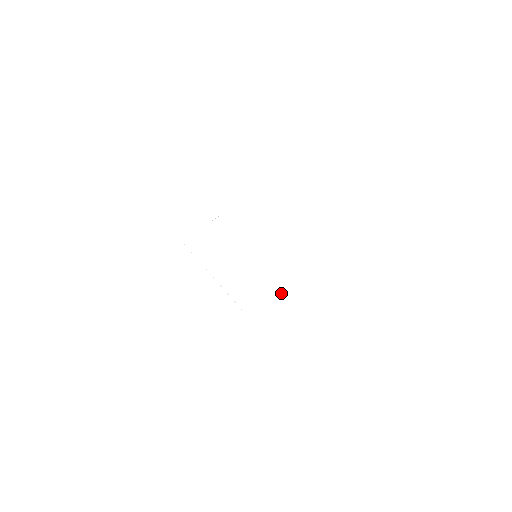
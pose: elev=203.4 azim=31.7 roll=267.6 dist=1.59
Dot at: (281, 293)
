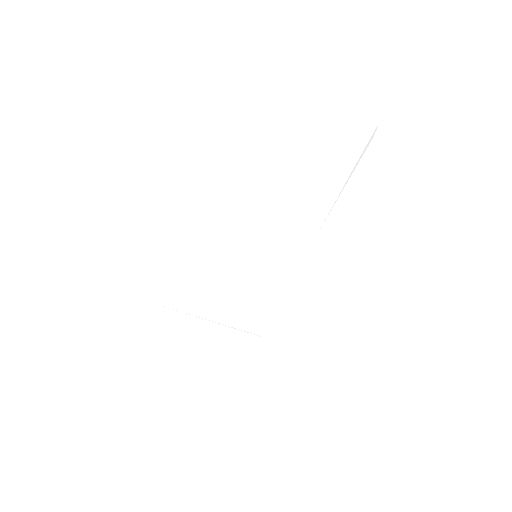
Dot at: (315, 278)
